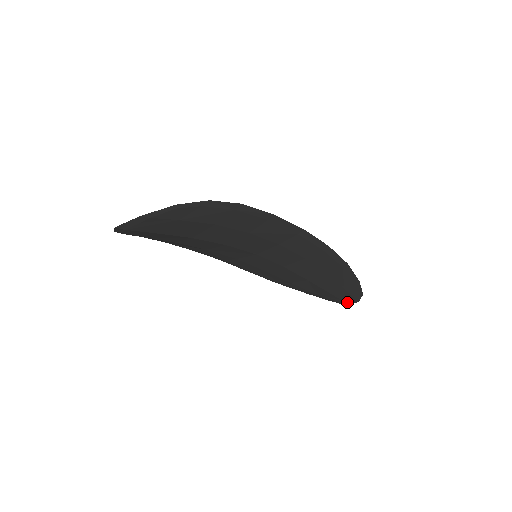
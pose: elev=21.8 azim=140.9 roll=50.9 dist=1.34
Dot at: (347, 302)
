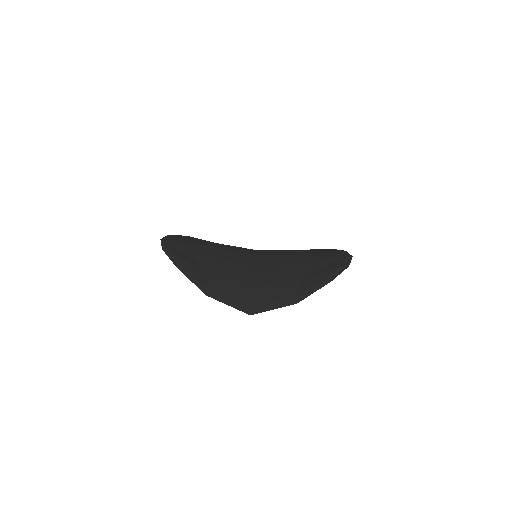
Dot at: occluded
